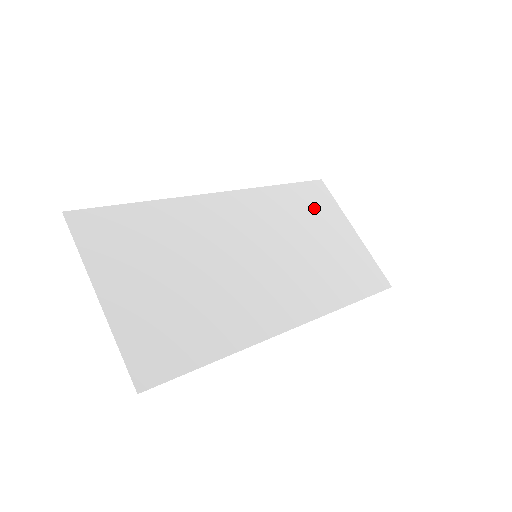
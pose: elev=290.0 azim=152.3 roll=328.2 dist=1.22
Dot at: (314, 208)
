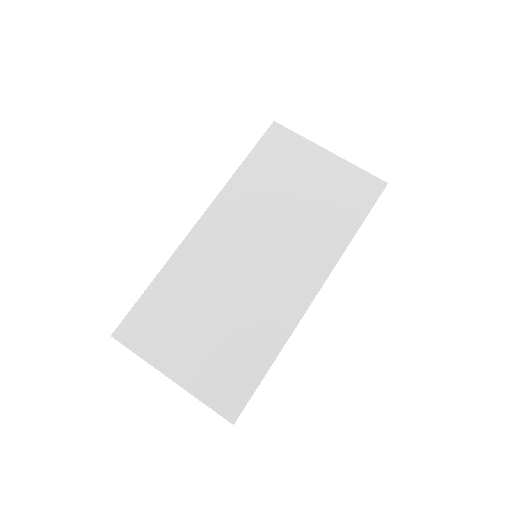
Dot at: (281, 162)
